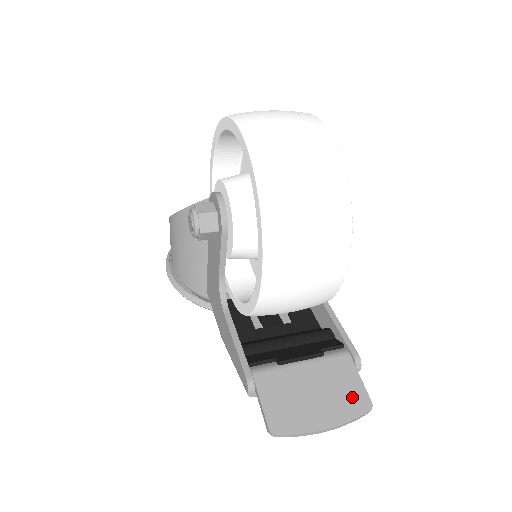
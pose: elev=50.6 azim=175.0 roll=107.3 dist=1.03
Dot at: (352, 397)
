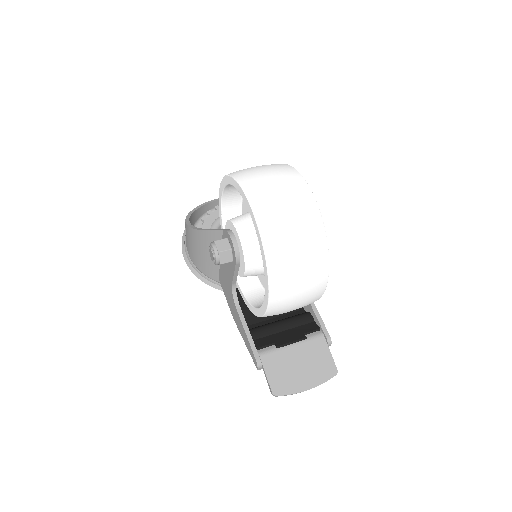
Dot at: (325, 367)
